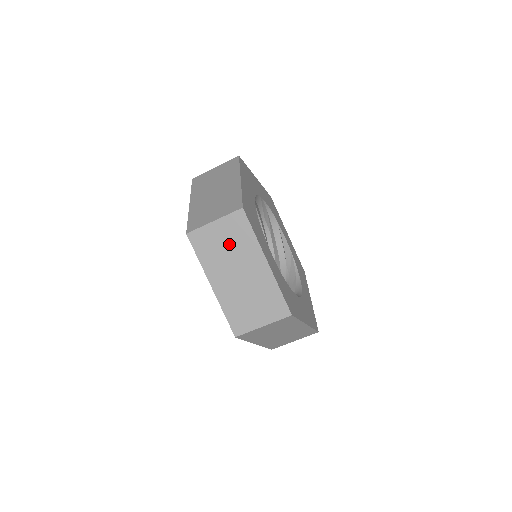
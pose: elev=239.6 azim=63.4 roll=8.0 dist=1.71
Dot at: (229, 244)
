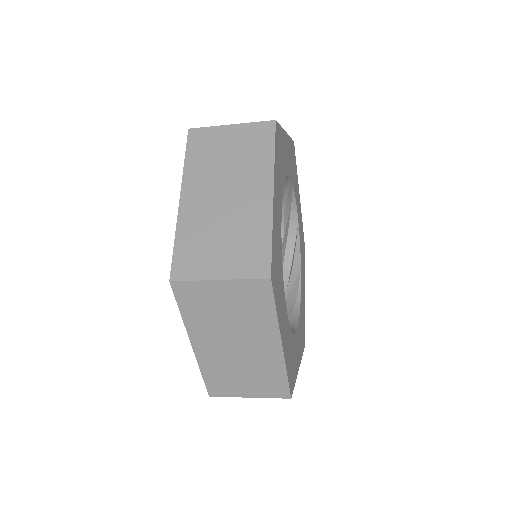
Dot at: occluded
